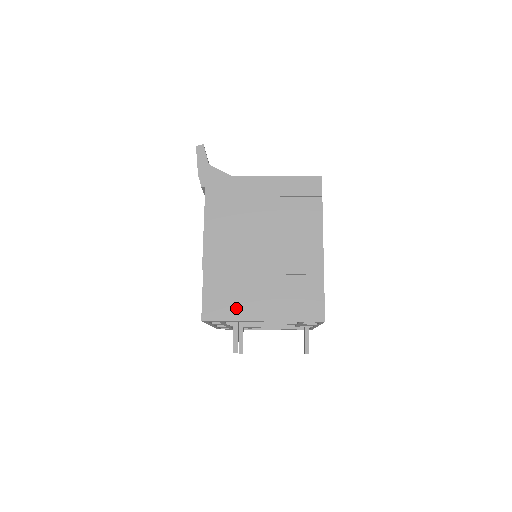
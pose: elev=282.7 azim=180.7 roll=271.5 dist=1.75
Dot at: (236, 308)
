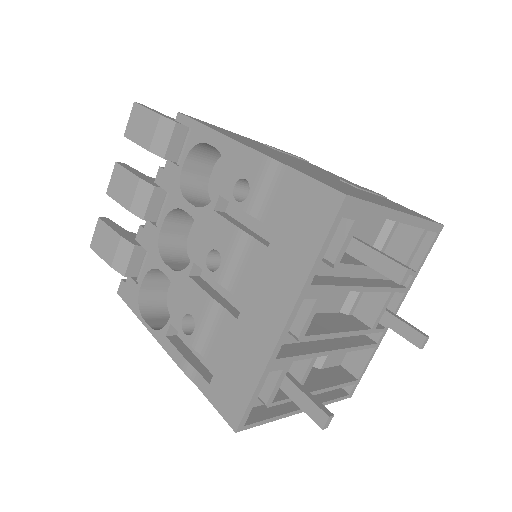
Dot at: (362, 196)
